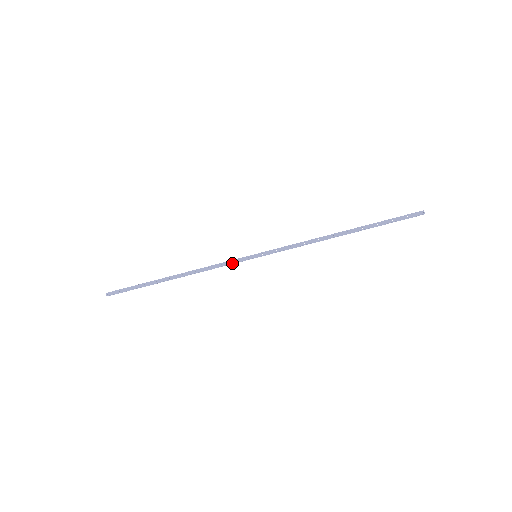
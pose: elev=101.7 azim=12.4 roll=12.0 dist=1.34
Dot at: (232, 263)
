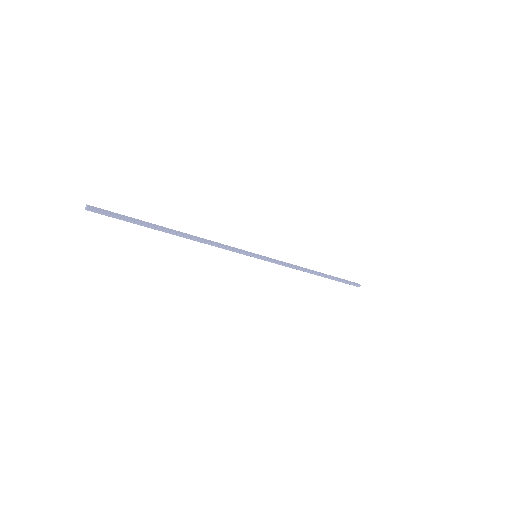
Dot at: (237, 250)
